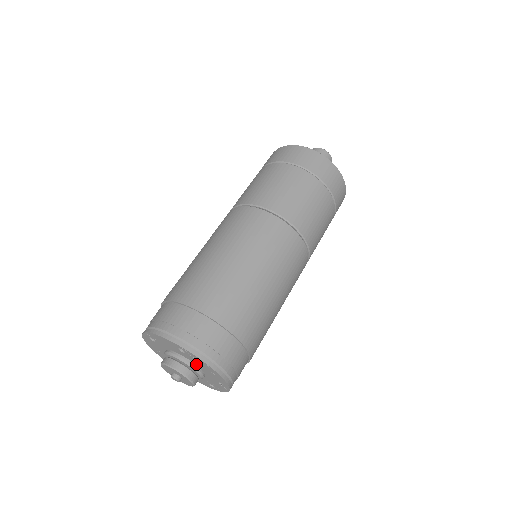
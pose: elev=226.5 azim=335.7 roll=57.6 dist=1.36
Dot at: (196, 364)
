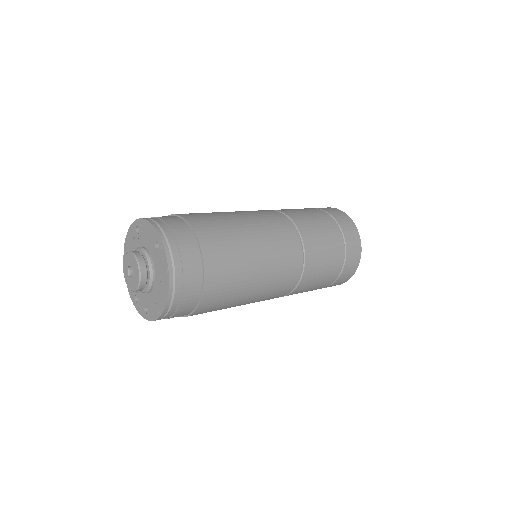
Dot at: (156, 270)
